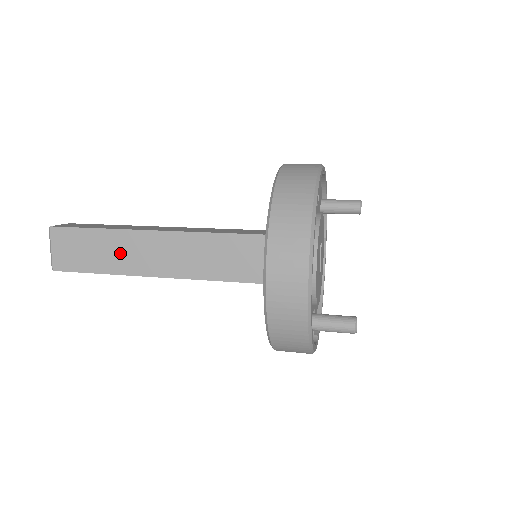
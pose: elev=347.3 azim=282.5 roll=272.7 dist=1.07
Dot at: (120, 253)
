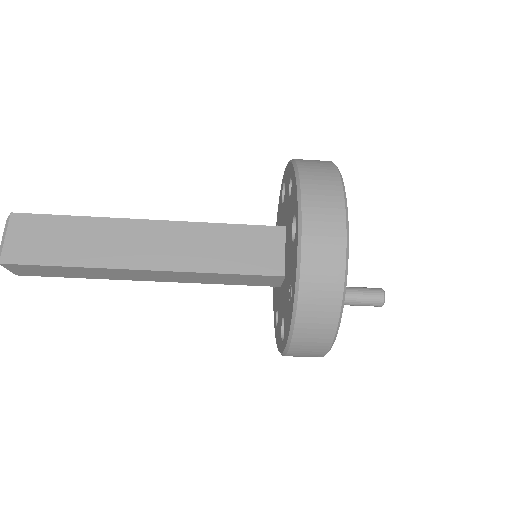
Dot at: (99, 243)
